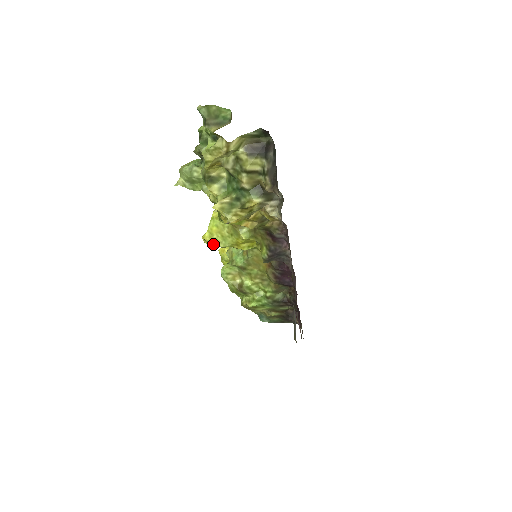
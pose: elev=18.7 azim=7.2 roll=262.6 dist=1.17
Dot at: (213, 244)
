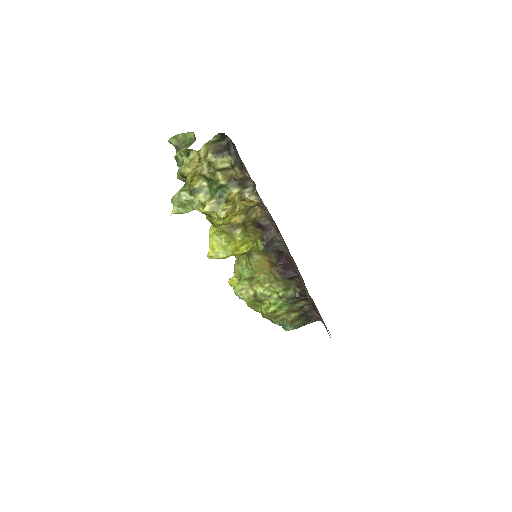
Dot at: (217, 257)
